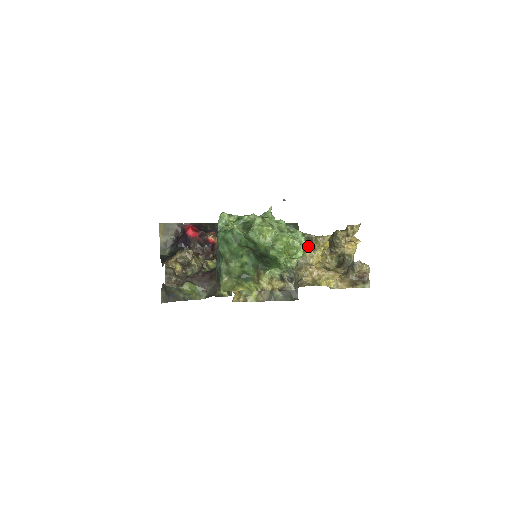
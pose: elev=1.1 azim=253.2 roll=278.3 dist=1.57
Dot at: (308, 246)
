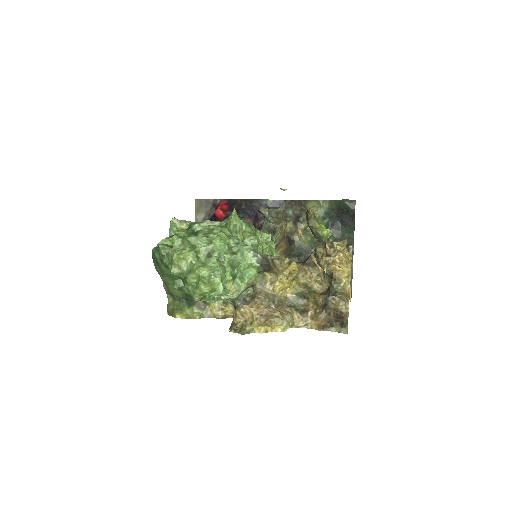
Dot at: (265, 269)
